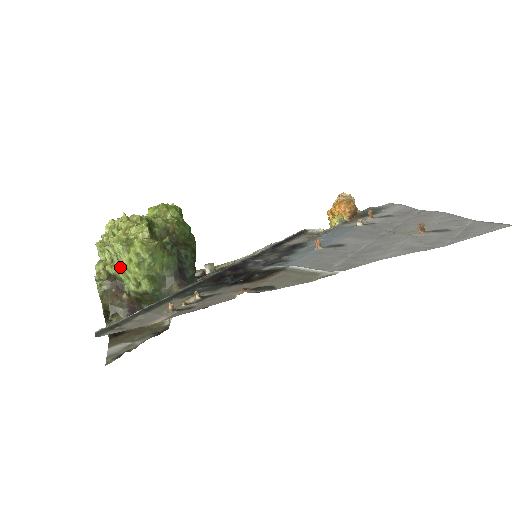
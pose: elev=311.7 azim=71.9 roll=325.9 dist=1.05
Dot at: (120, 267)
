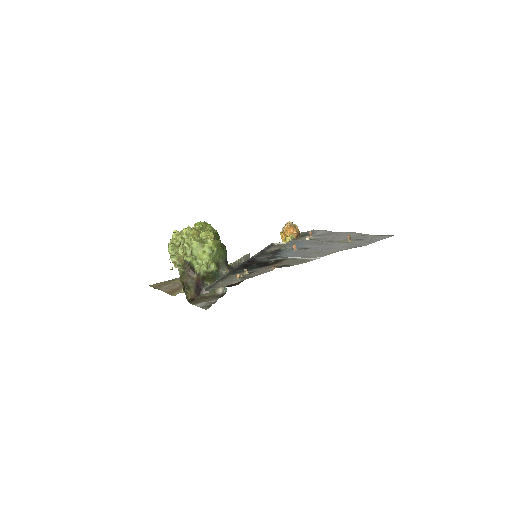
Dot at: (194, 257)
